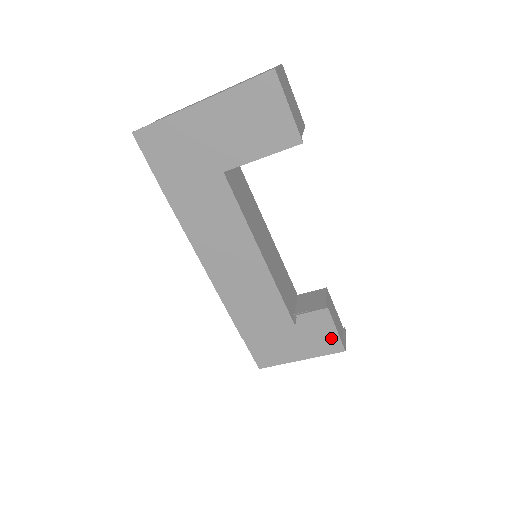
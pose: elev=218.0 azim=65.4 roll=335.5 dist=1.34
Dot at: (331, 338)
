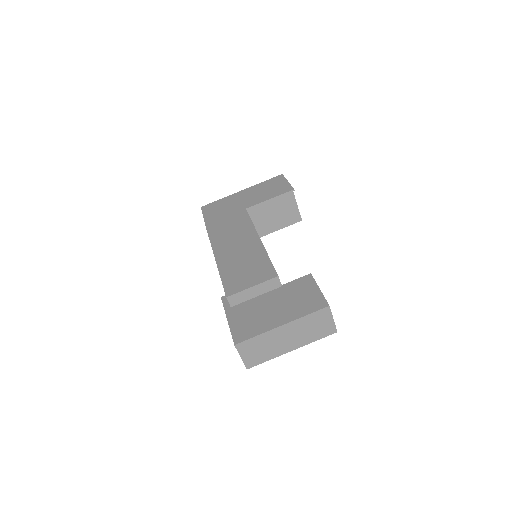
Dot at: (314, 297)
